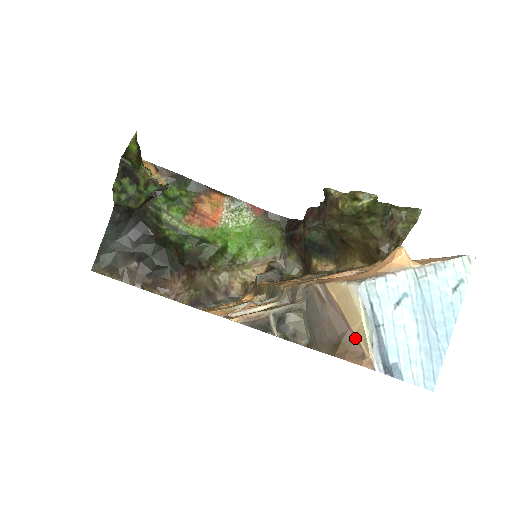
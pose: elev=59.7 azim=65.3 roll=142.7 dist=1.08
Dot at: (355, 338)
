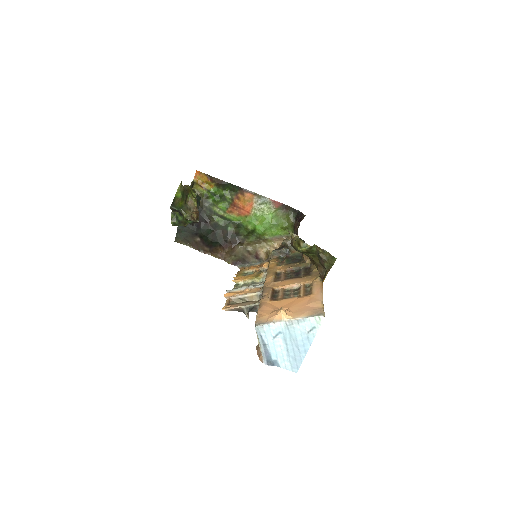
Dot at: occluded
